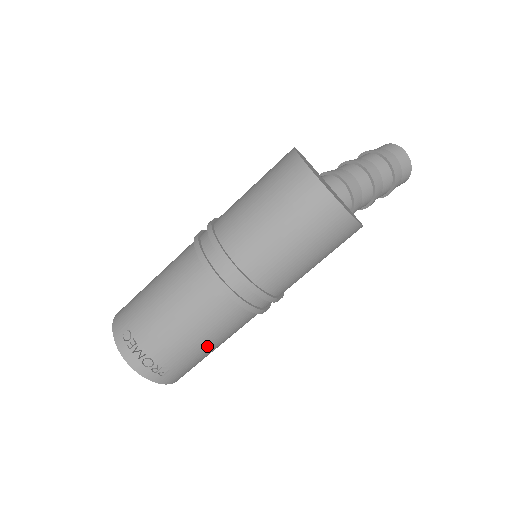
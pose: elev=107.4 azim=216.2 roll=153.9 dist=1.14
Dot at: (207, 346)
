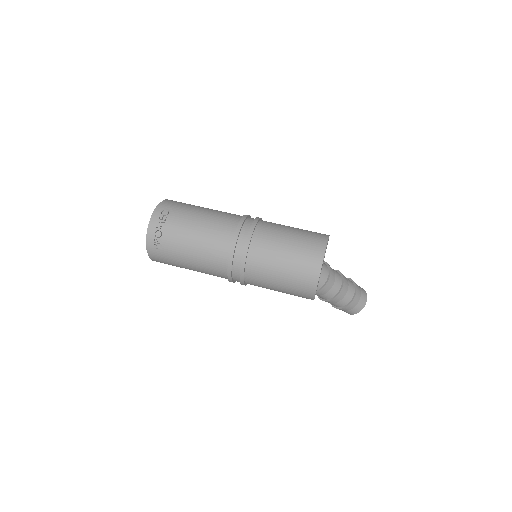
Dot at: (189, 261)
